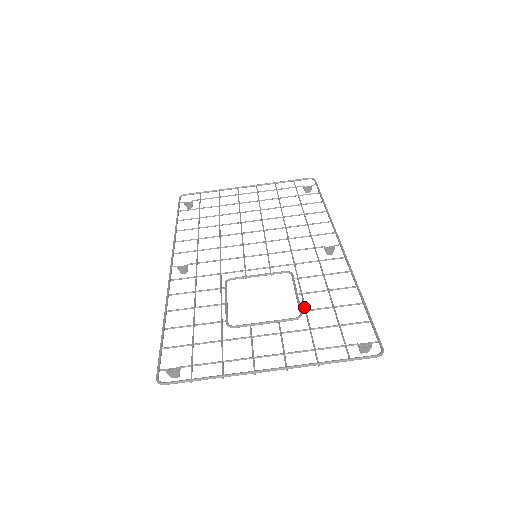
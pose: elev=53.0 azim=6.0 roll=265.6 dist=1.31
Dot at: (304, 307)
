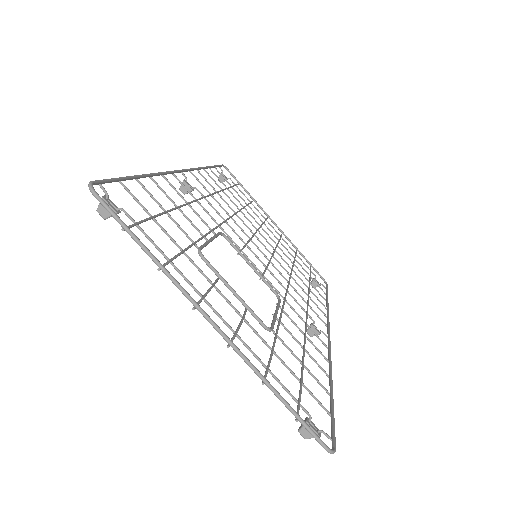
Dot at: (277, 329)
